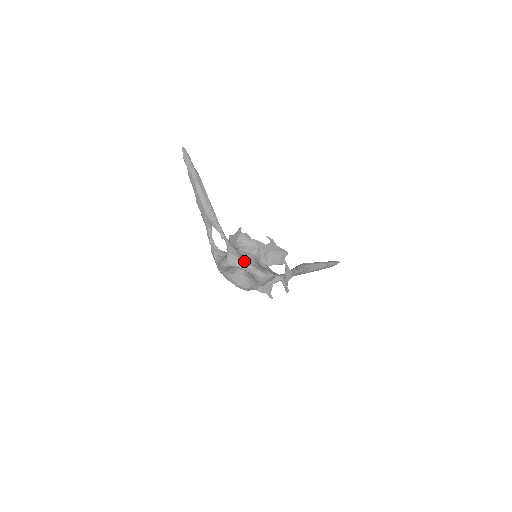
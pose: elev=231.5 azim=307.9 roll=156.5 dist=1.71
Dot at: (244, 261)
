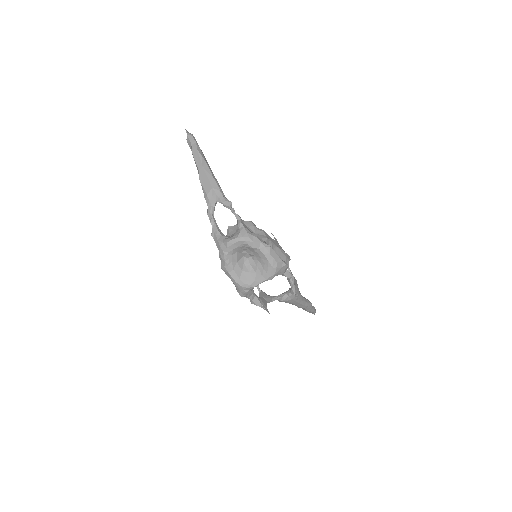
Dot at: (259, 238)
